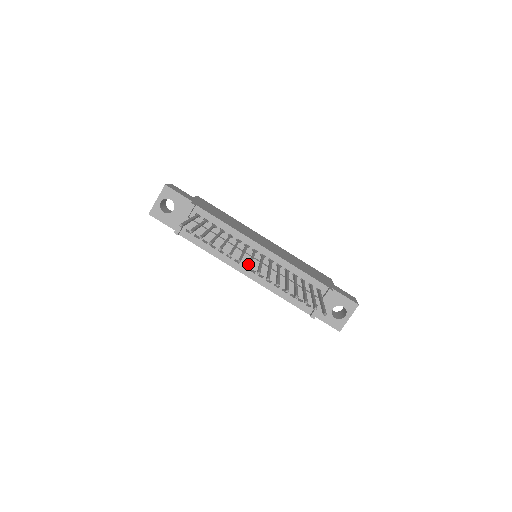
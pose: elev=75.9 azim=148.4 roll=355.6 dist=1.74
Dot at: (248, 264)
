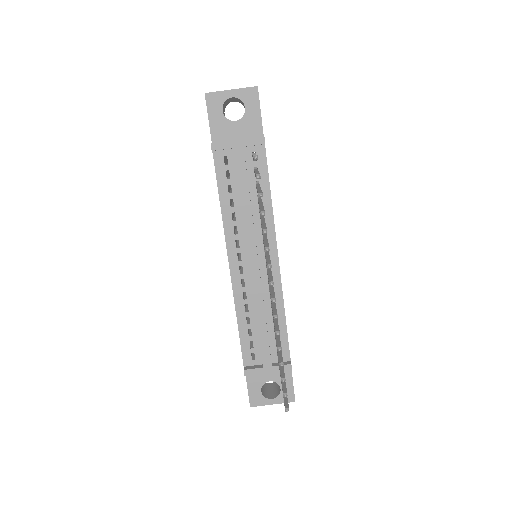
Dot at: (270, 276)
